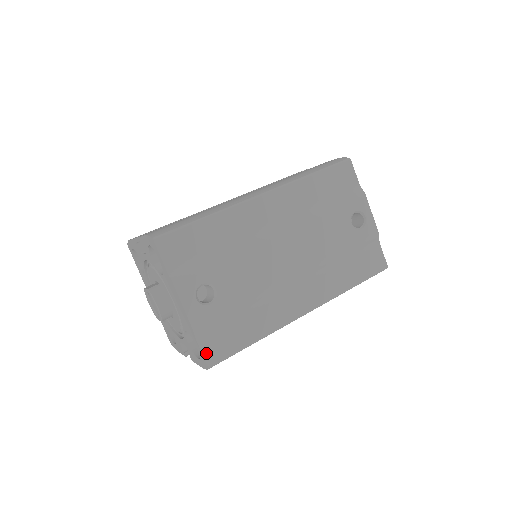
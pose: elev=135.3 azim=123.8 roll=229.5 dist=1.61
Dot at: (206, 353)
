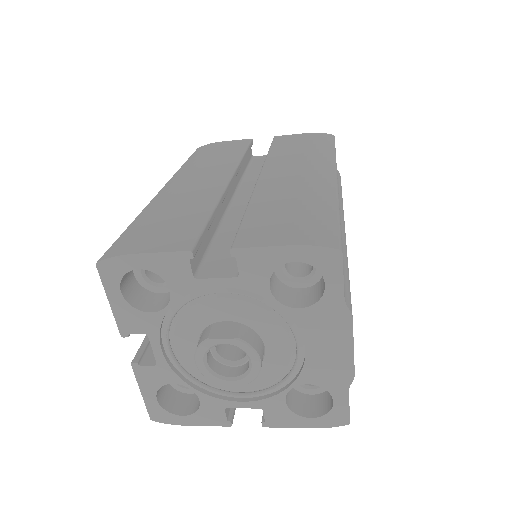
Dot at: occluded
